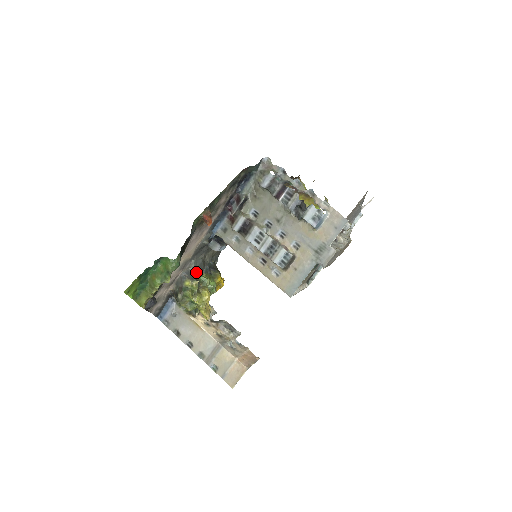
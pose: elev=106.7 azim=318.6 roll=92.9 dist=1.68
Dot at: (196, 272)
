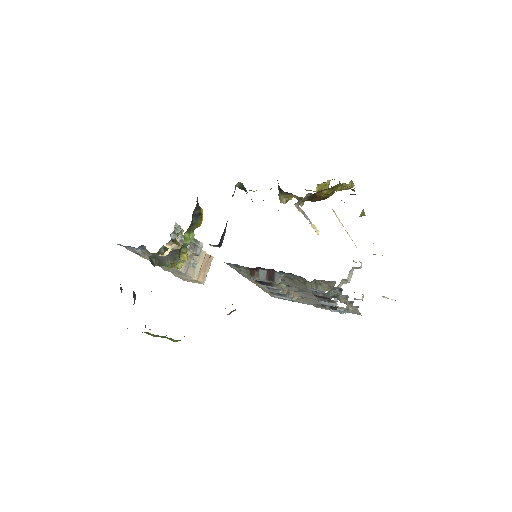
Dot at: (180, 249)
